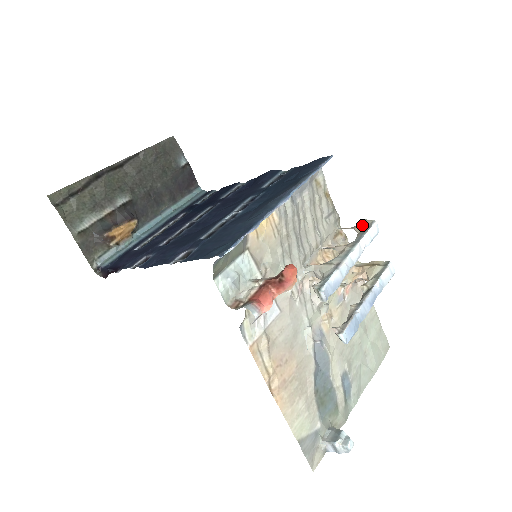
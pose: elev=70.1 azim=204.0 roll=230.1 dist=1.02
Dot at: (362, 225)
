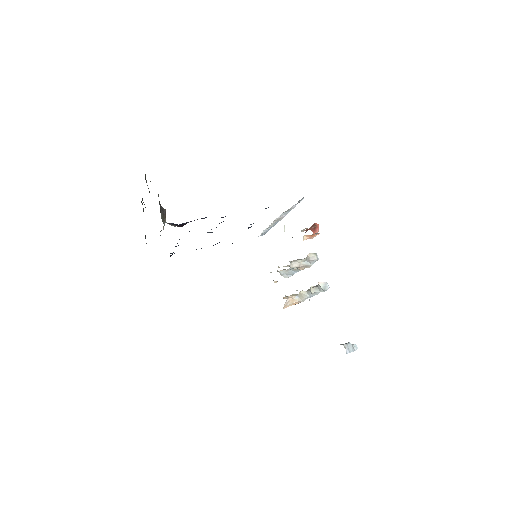
Dot at: occluded
